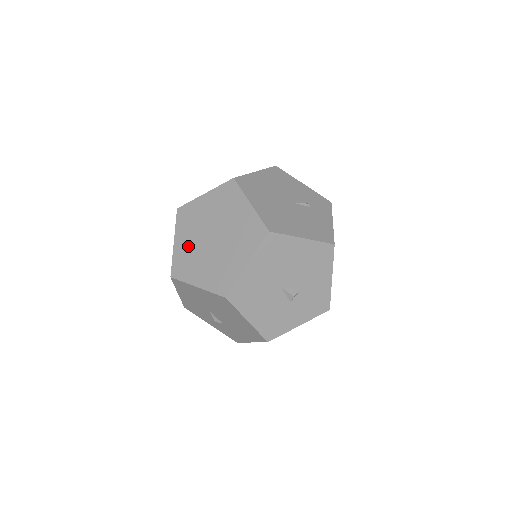
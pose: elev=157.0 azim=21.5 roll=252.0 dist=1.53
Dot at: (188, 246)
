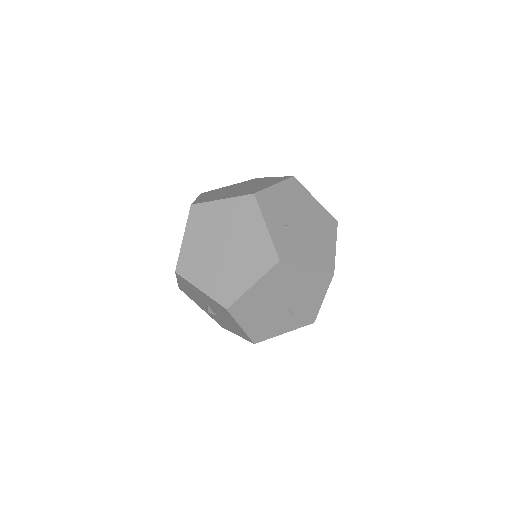
Dot at: (217, 219)
